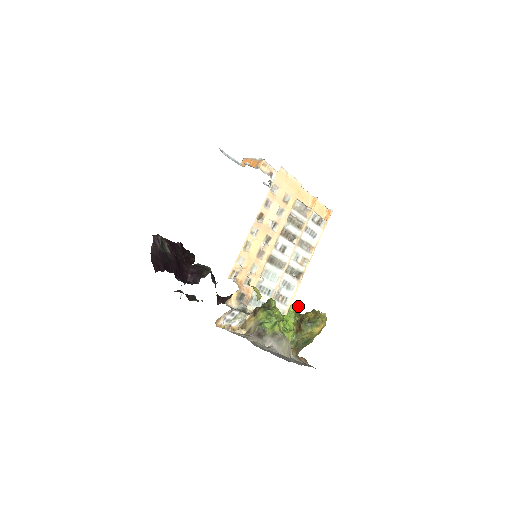
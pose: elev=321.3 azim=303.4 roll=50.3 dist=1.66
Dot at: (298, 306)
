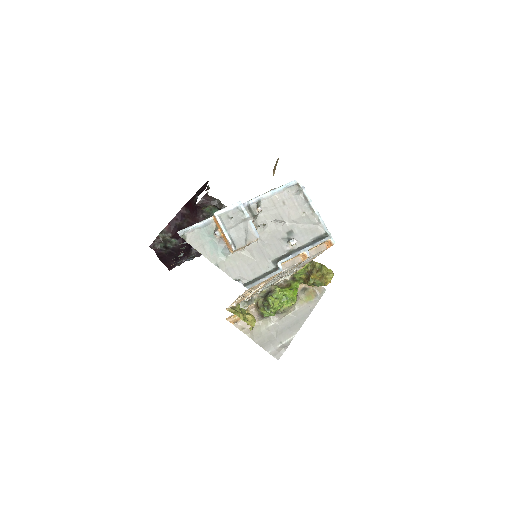
Dot at: occluded
